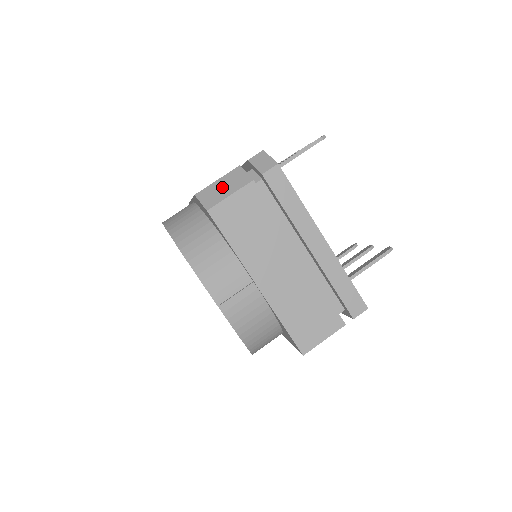
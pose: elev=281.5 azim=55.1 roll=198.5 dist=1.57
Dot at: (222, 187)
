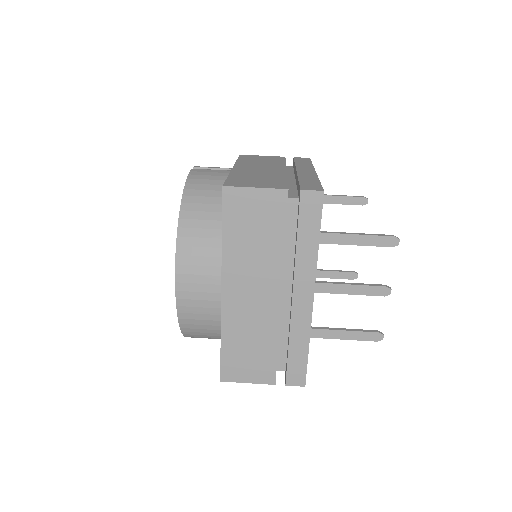
Dot at: occluded
